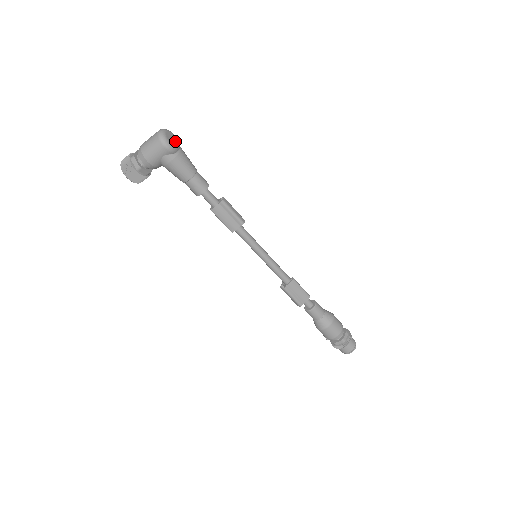
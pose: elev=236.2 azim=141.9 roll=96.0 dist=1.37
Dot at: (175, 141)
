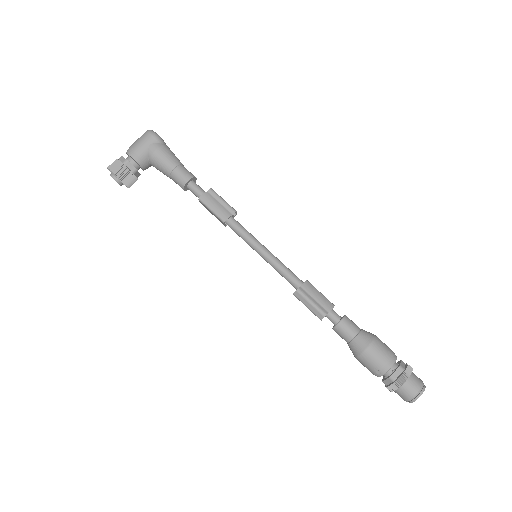
Dot at: occluded
